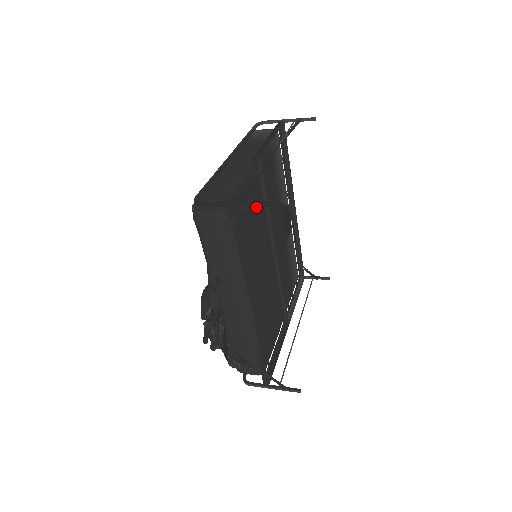
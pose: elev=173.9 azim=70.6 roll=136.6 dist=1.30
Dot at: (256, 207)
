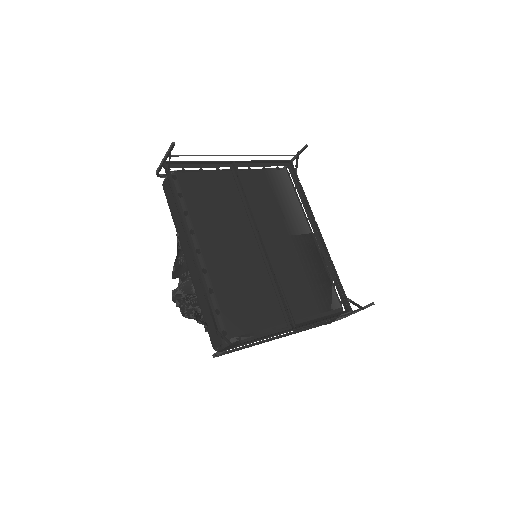
Dot at: (229, 195)
